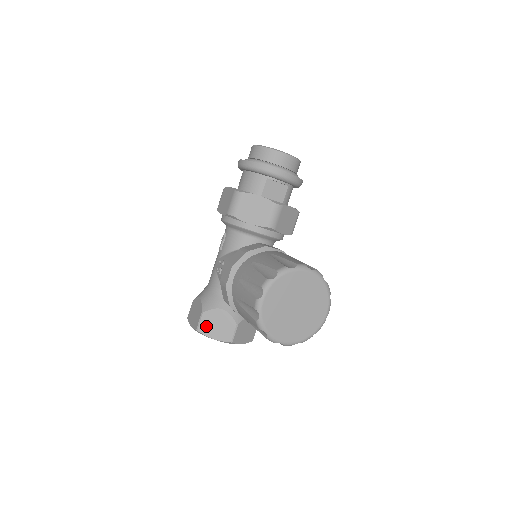
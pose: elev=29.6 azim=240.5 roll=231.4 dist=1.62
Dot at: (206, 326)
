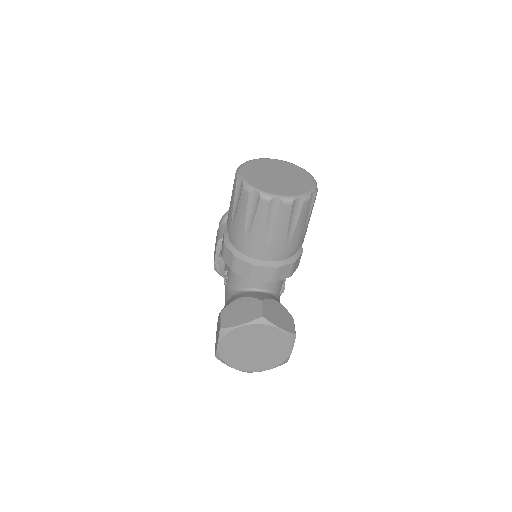
Dot at: (229, 319)
